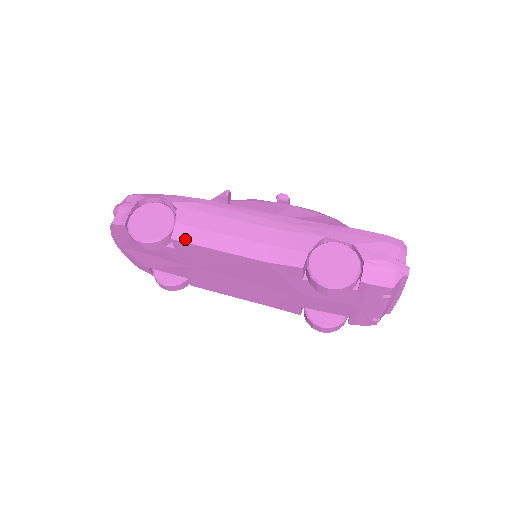
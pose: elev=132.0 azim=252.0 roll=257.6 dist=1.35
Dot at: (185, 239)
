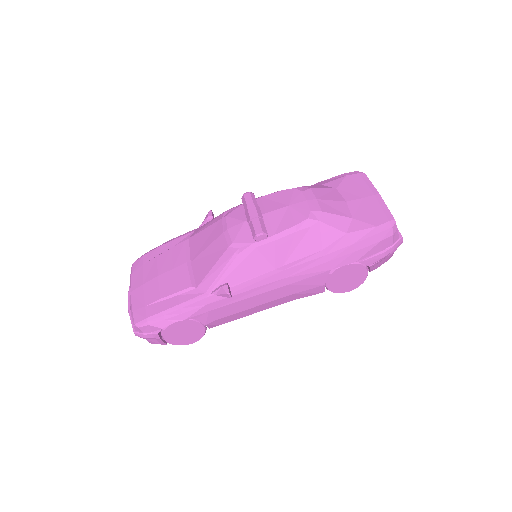
Dot at: (221, 324)
